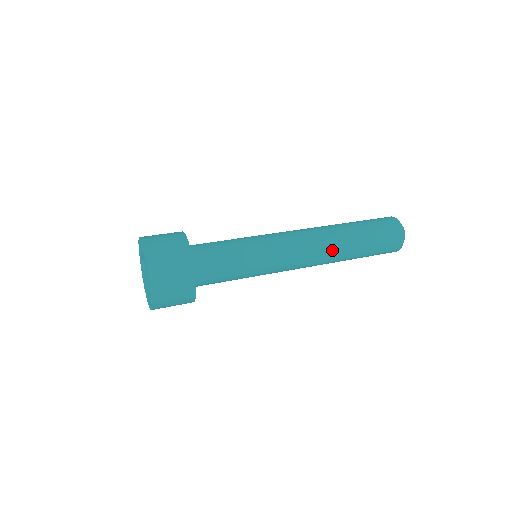
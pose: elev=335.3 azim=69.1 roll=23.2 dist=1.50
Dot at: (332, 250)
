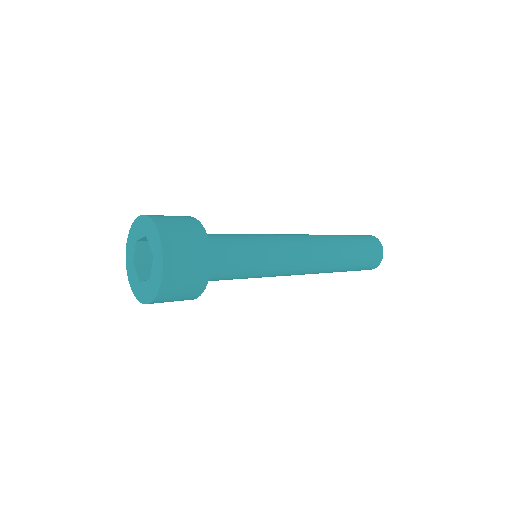
Dot at: (325, 241)
